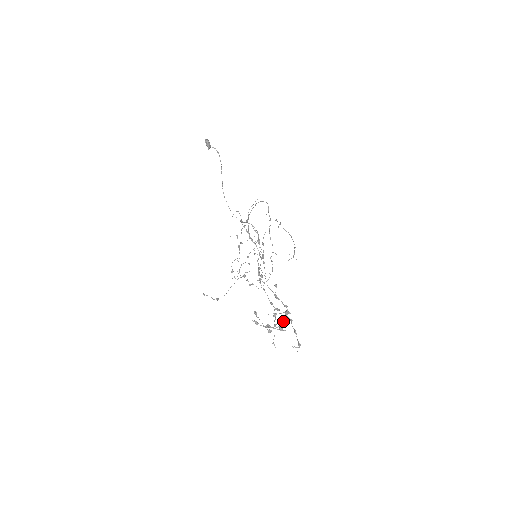
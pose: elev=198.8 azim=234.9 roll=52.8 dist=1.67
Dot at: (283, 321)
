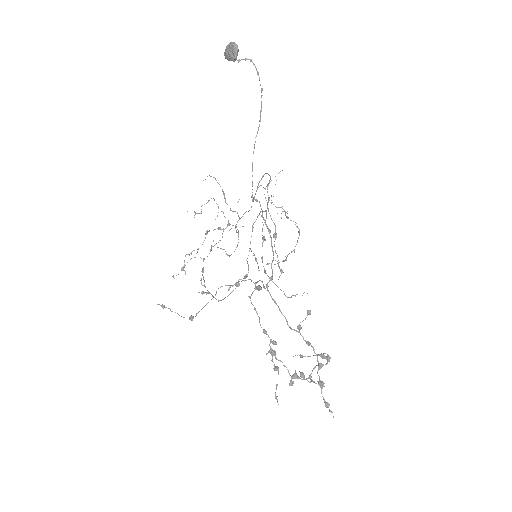
Dot at: occluded
